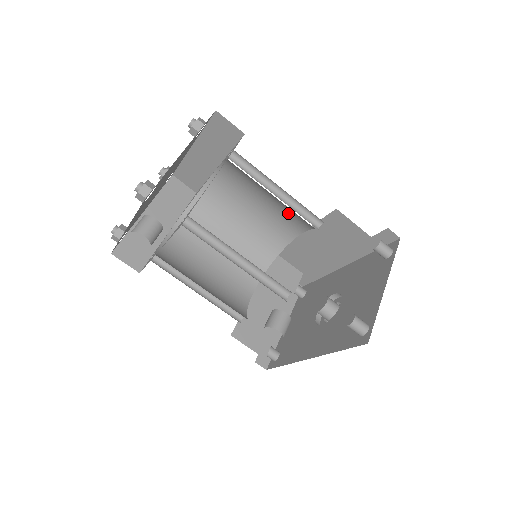
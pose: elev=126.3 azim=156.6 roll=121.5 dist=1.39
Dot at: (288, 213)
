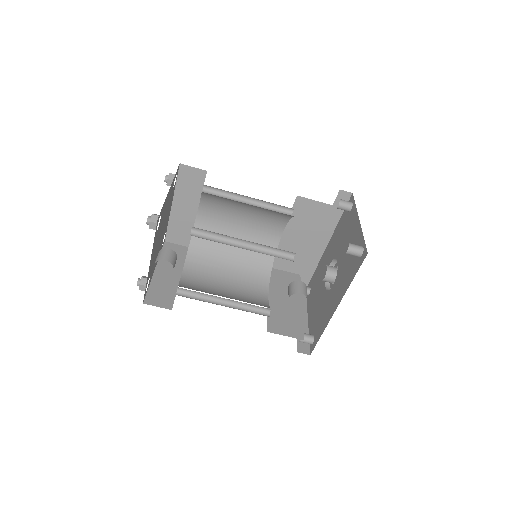
Dot at: (264, 220)
